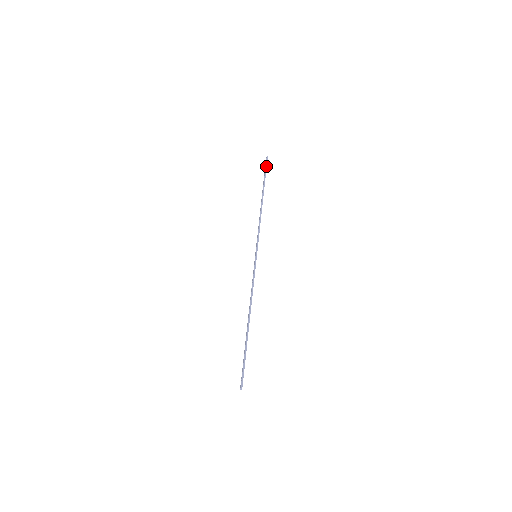
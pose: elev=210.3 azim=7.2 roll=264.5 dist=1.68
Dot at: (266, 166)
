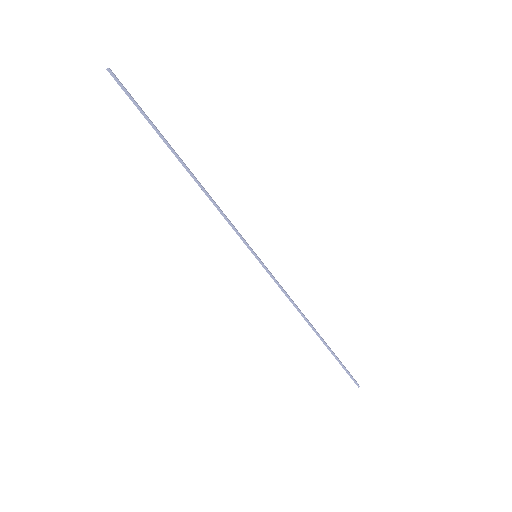
Dot at: (127, 94)
